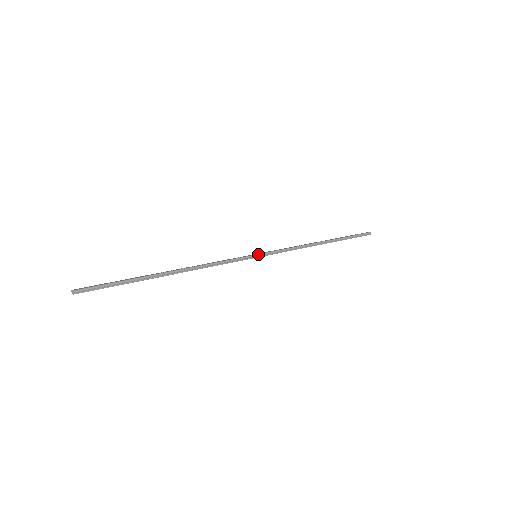
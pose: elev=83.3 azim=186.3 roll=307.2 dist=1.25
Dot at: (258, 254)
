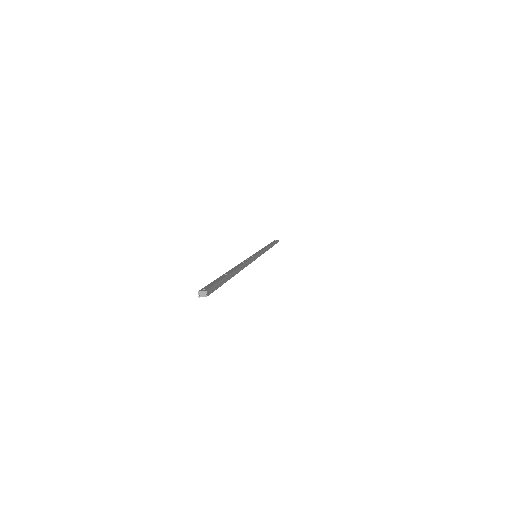
Dot at: (258, 254)
